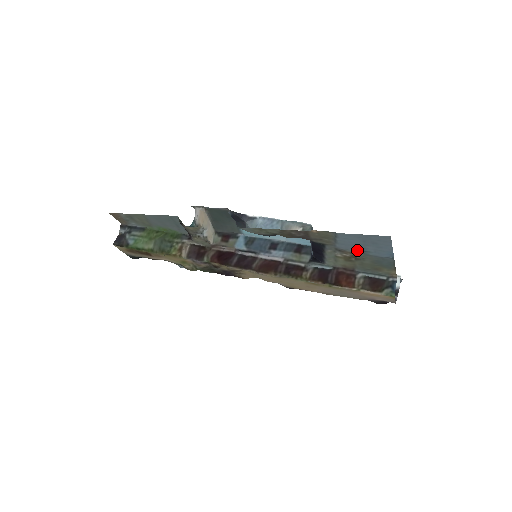
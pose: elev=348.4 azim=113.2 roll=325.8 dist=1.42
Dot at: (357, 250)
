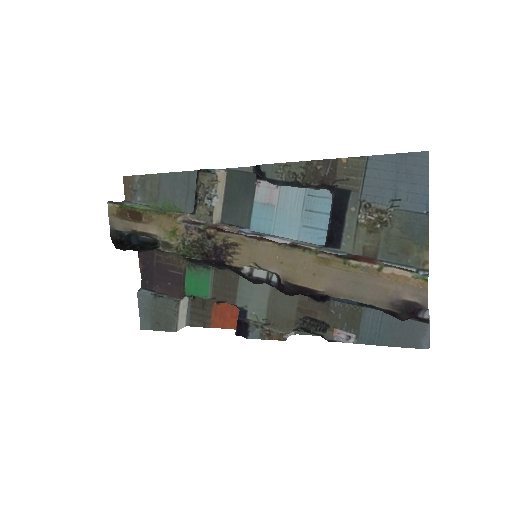
Dot at: (386, 200)
